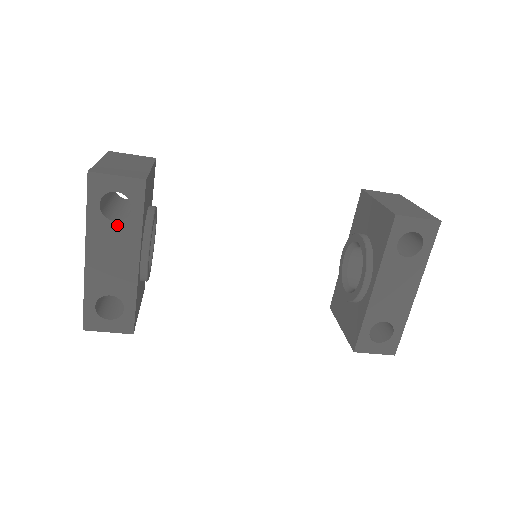
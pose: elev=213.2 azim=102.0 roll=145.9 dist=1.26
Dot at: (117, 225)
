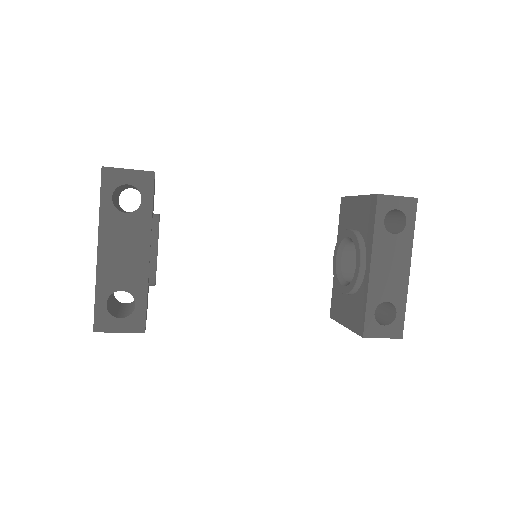
Dot at: (128, 217)
